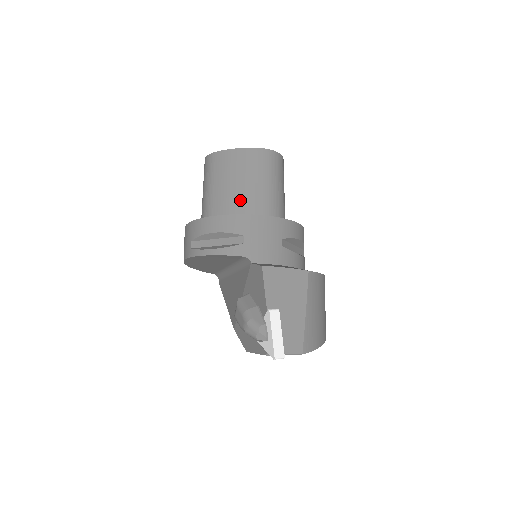
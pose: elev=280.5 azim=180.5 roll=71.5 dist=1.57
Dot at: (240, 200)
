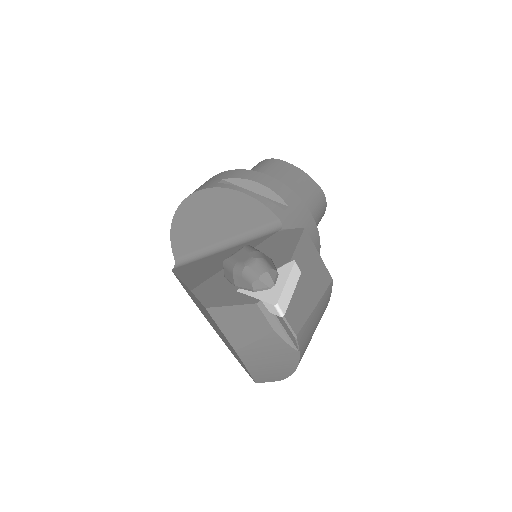
Dot at: occluded
